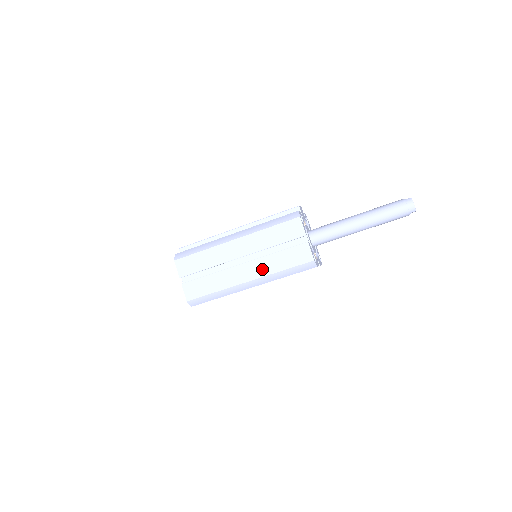
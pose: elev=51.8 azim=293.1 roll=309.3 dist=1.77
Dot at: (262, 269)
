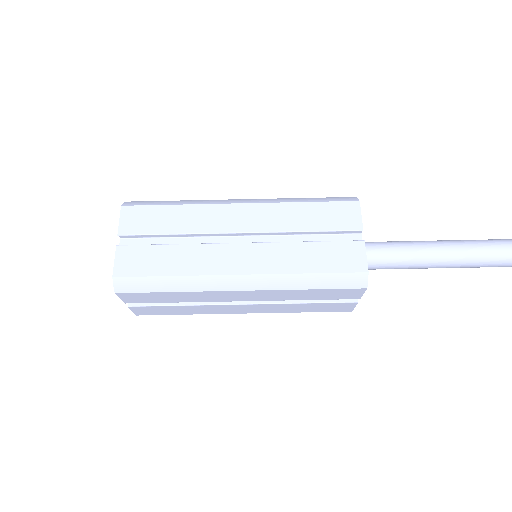
Dot at: (272, 261)
